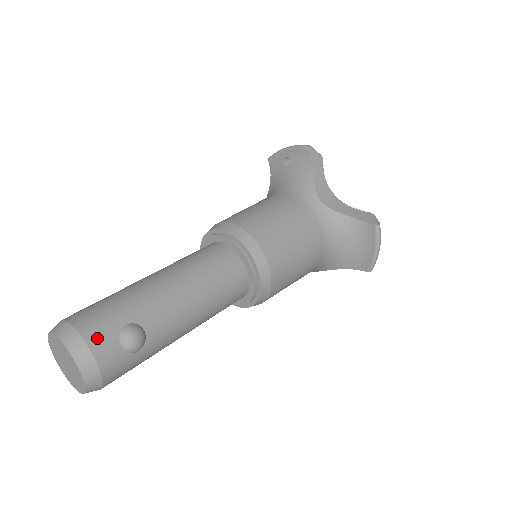
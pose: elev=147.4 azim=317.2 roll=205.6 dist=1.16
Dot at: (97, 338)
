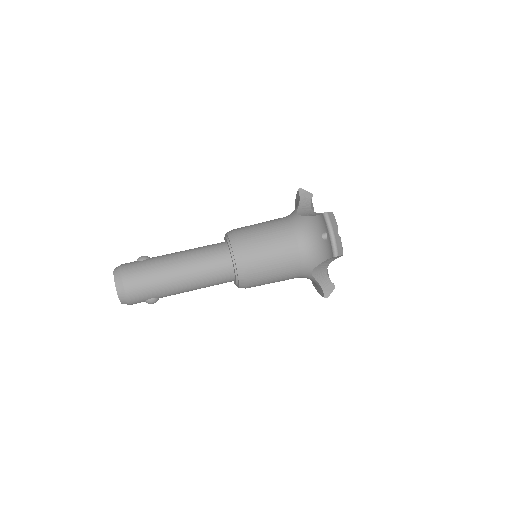
Dot at: (135, 301)
